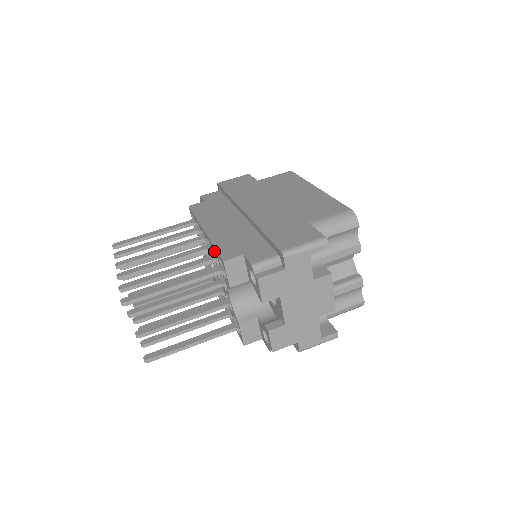
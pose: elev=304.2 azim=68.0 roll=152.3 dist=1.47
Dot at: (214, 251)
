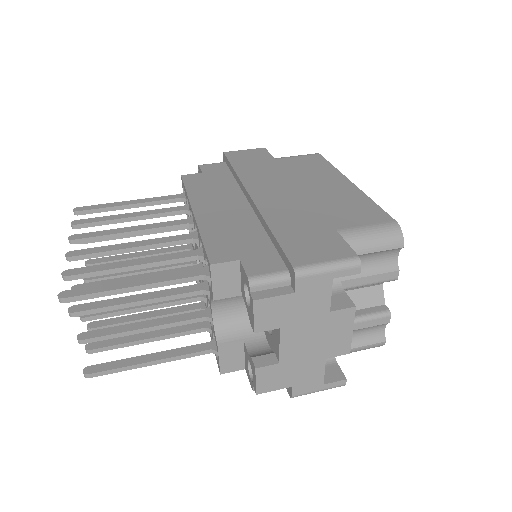
Dot at: occluded
